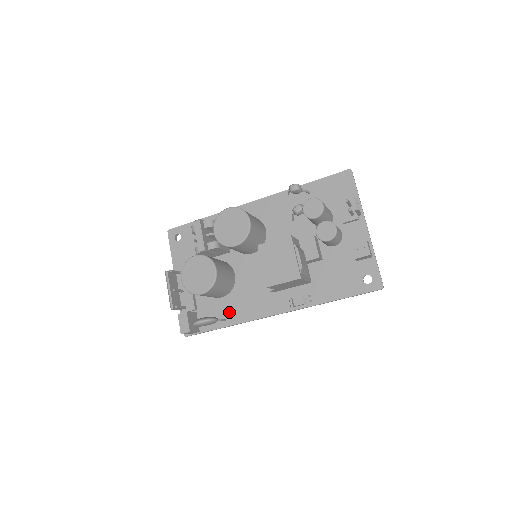
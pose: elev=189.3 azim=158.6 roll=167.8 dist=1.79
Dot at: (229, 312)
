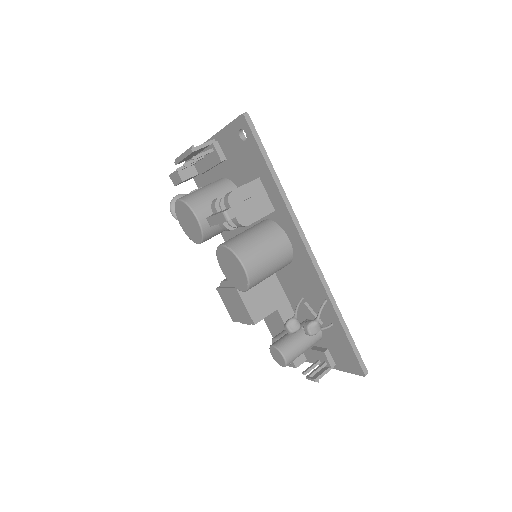
Dot at: occluded
